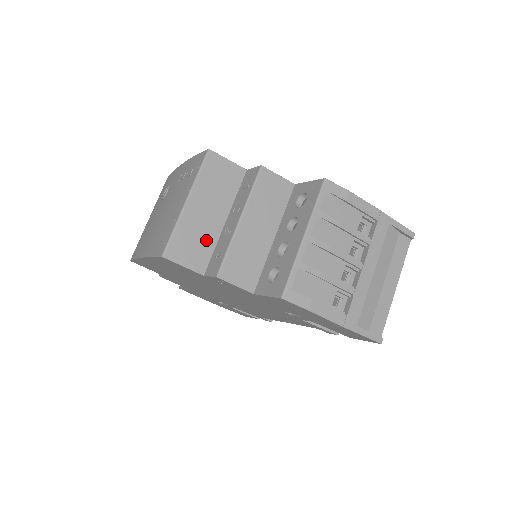
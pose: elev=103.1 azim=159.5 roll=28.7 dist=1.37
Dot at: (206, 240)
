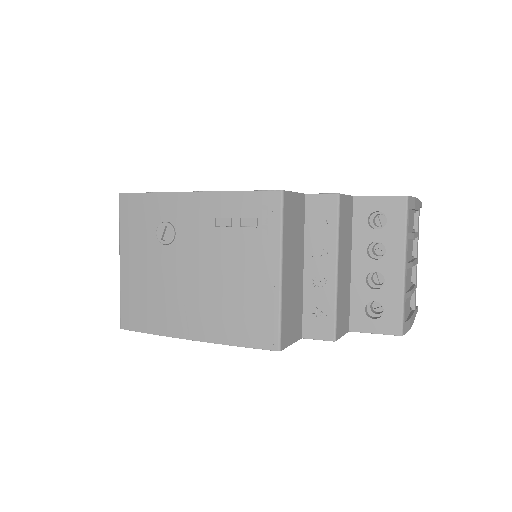
Dot at: (297, 301)
